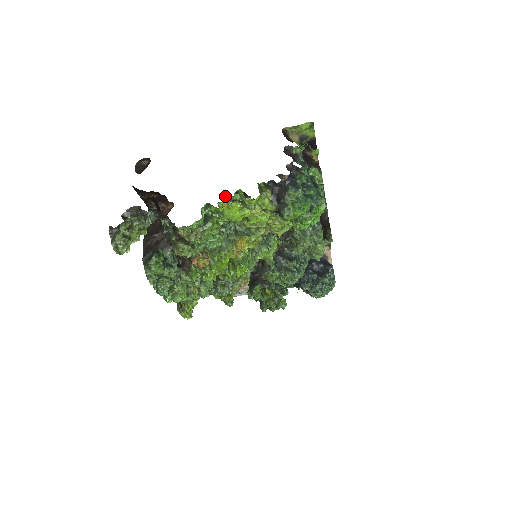
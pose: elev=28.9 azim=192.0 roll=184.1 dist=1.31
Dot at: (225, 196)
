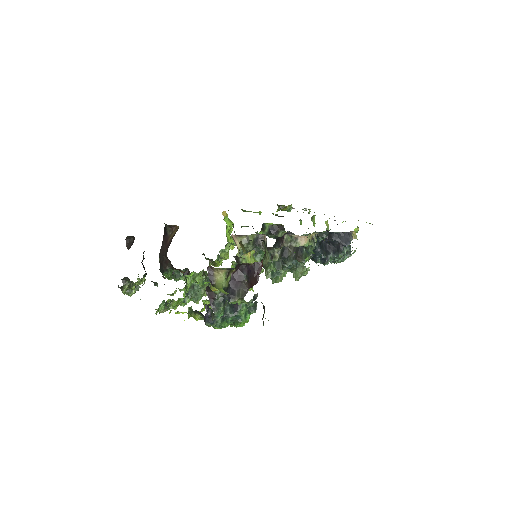
Dot at: (187, 277)
